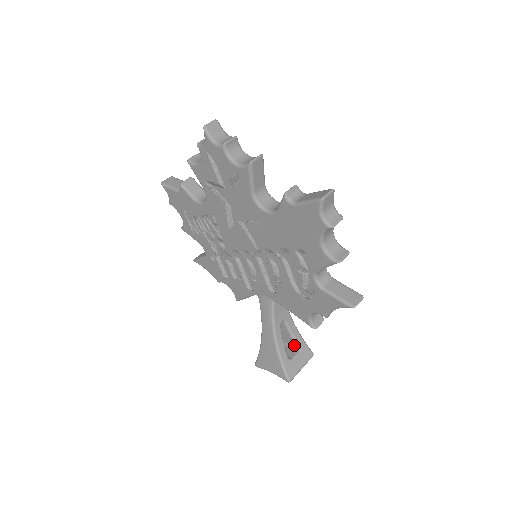
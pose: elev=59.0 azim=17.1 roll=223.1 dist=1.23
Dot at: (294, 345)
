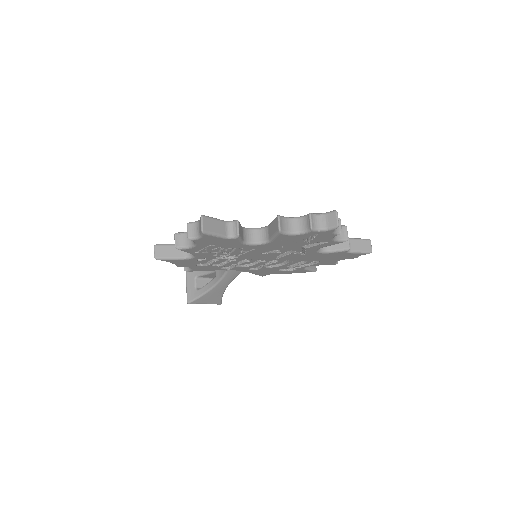
Dot at: occluded
